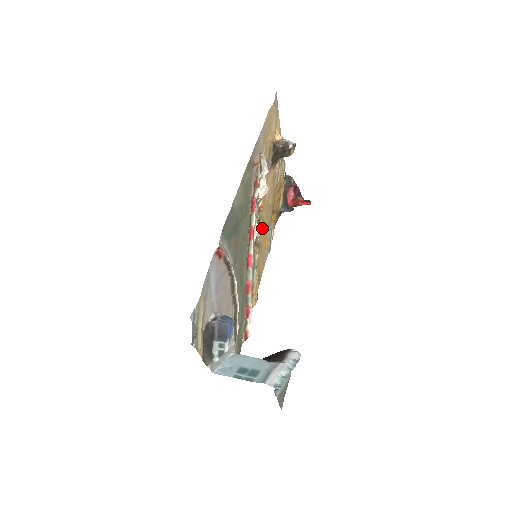
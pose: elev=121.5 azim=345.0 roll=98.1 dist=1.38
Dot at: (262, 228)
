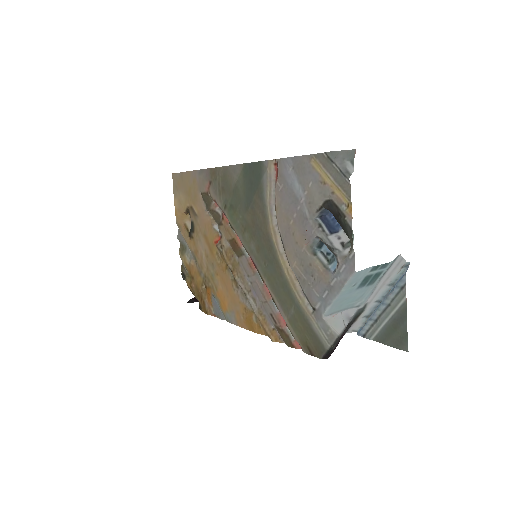
Dot at: (226, 266)
